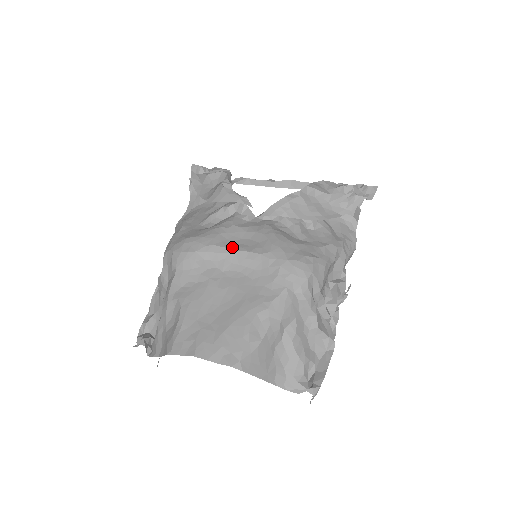
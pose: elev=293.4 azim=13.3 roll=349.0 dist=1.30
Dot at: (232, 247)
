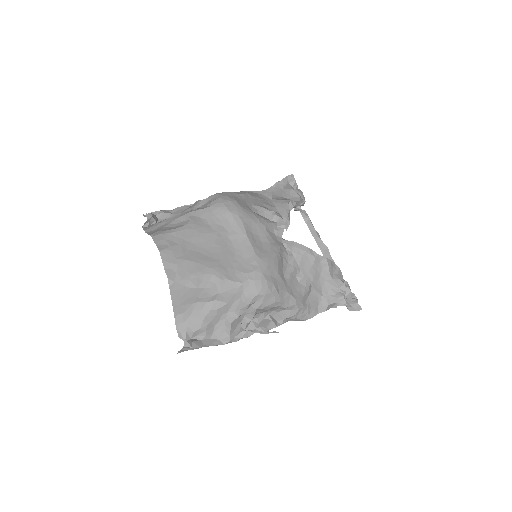
Dot at: (248, 233)
